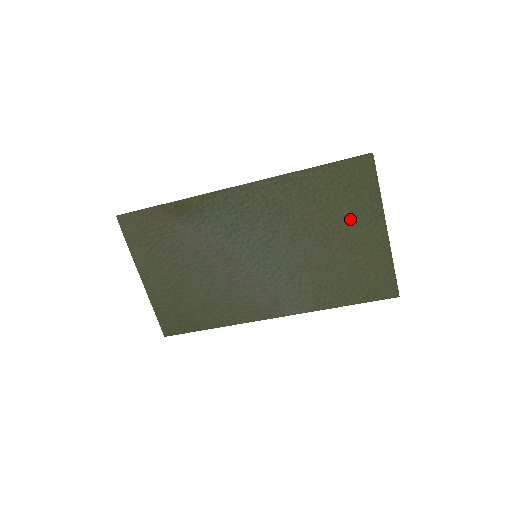
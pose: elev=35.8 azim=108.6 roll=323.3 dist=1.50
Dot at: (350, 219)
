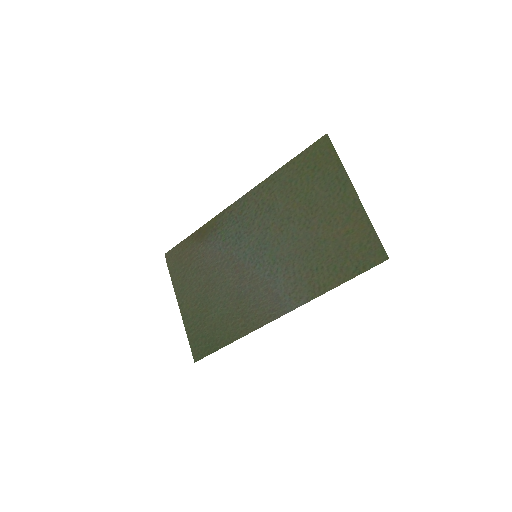
Dot at: (323, 195)
